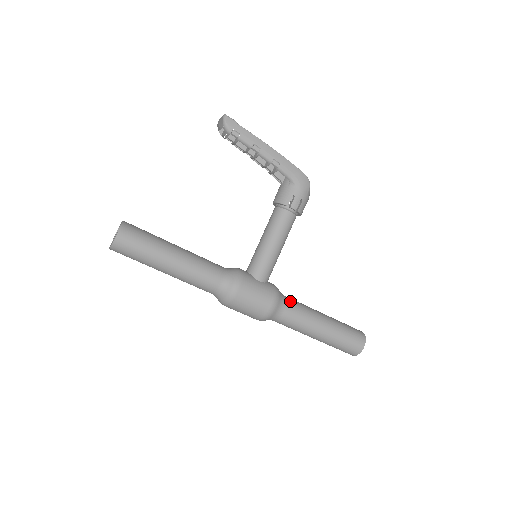
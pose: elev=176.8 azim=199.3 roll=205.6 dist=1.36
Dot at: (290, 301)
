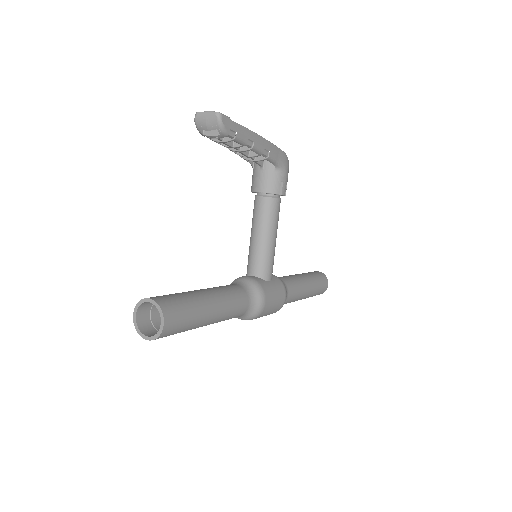
Dot at: (287, 282)
